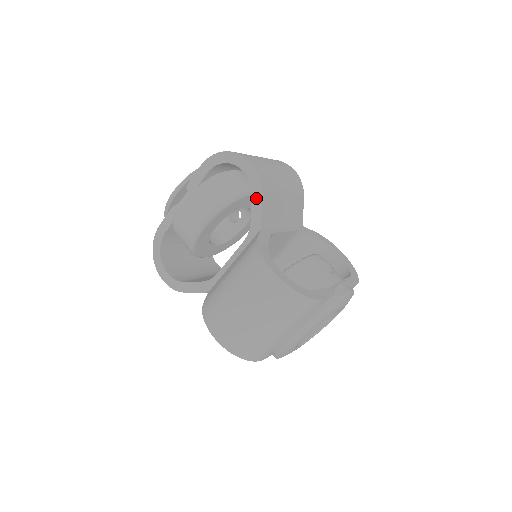
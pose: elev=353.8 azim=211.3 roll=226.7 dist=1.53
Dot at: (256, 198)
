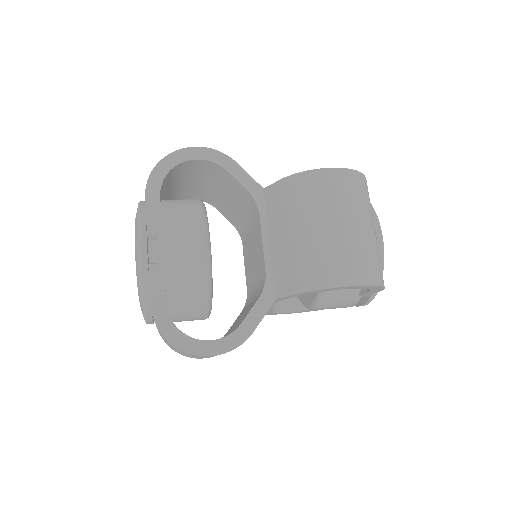
Dot at: (233, 169)
